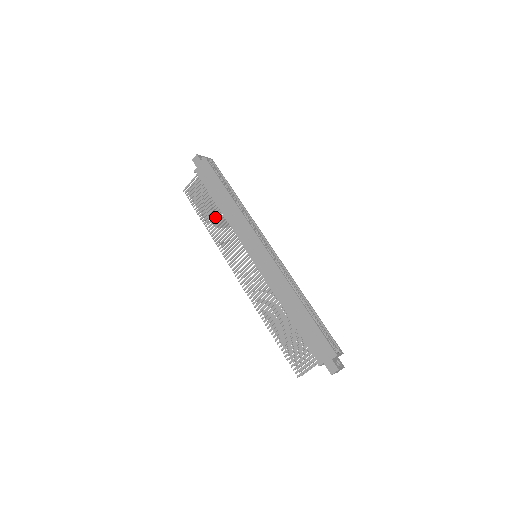
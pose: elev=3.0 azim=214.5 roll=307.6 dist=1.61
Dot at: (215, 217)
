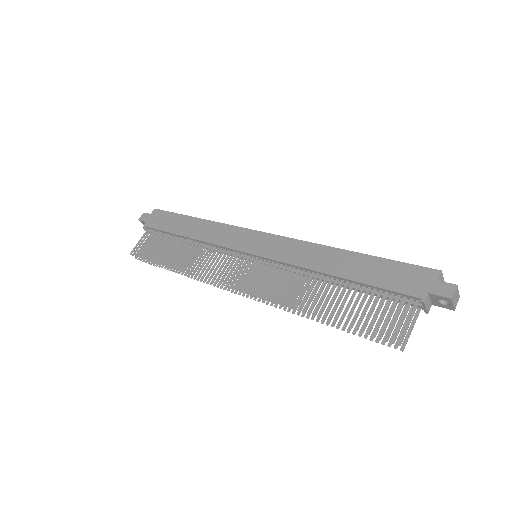
Dot at: (182, 258)
